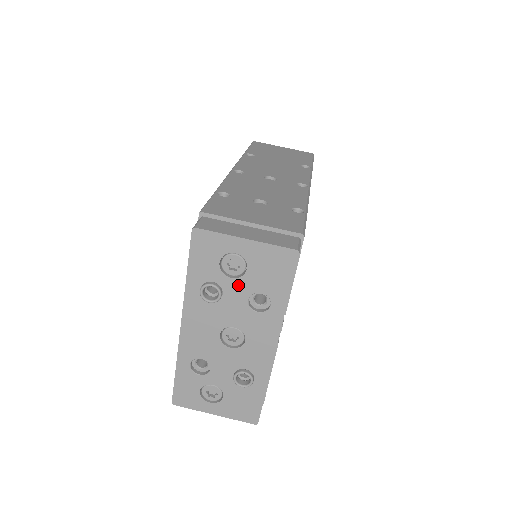
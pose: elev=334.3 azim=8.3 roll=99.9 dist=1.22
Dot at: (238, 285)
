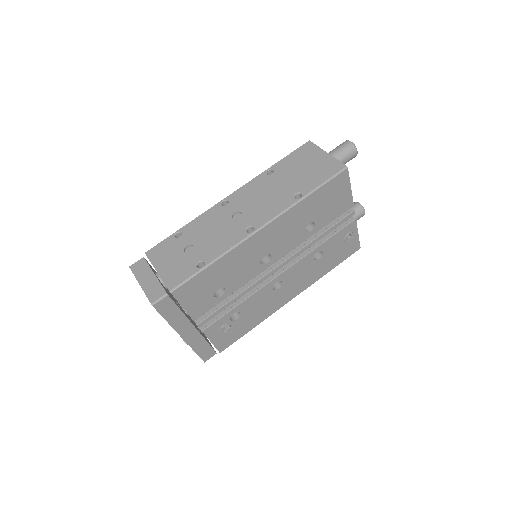
Dot at: occluded
